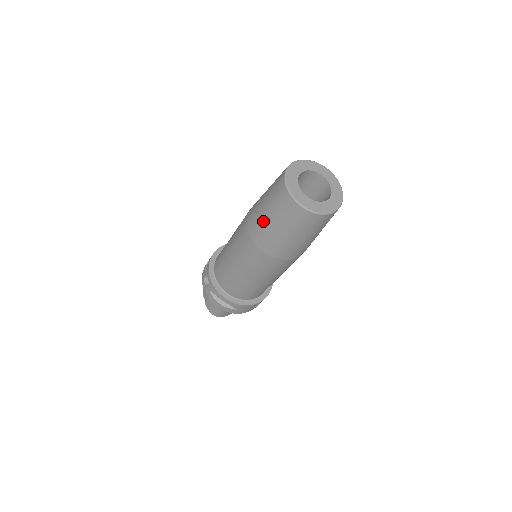
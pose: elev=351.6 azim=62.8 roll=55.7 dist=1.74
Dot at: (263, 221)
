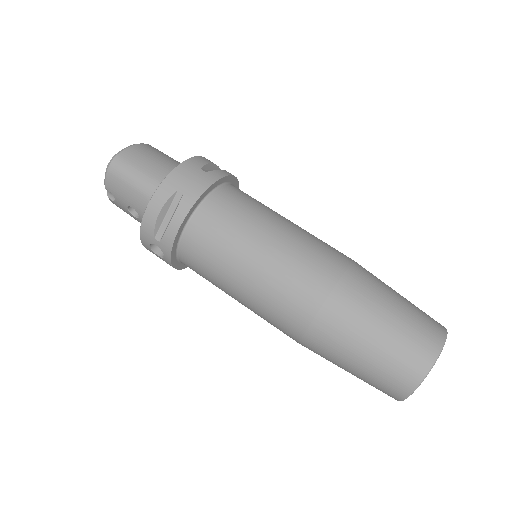
Dot at: (336, 364)
